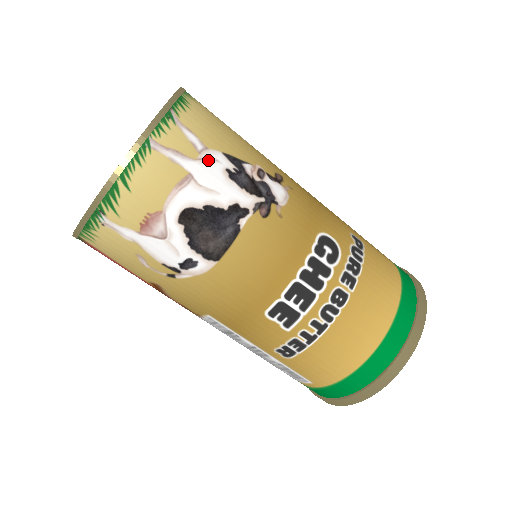
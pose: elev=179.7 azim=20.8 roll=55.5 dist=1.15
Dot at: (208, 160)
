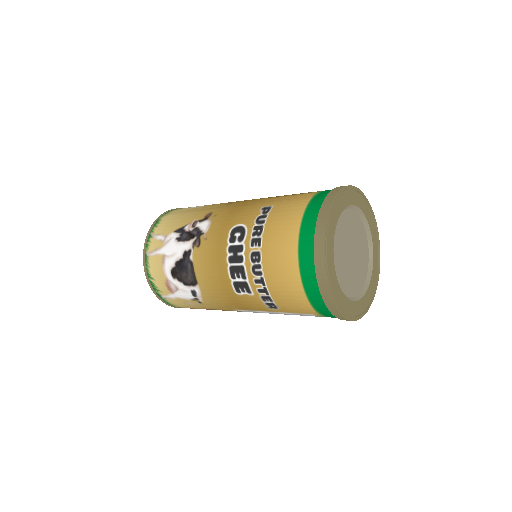
Dot at: (168, 242)
